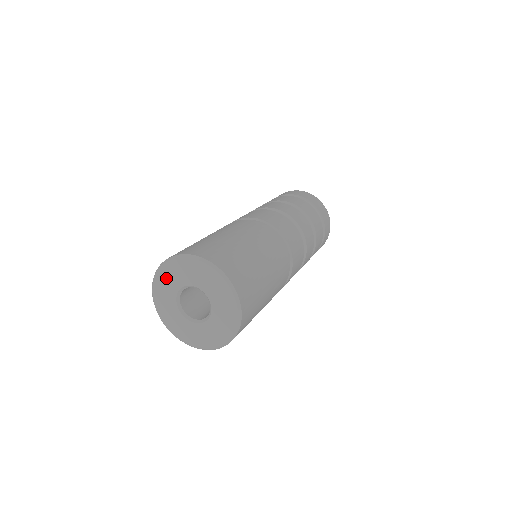
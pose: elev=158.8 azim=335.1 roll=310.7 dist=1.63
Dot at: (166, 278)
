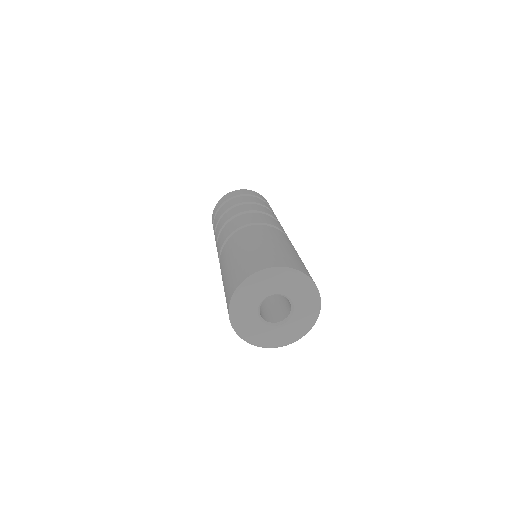
Dot at: (242, 316)
